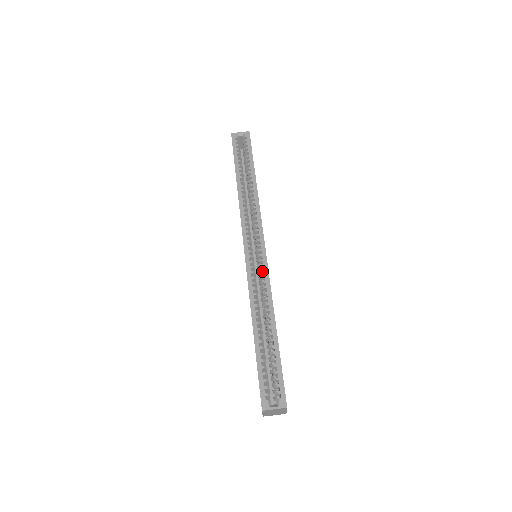
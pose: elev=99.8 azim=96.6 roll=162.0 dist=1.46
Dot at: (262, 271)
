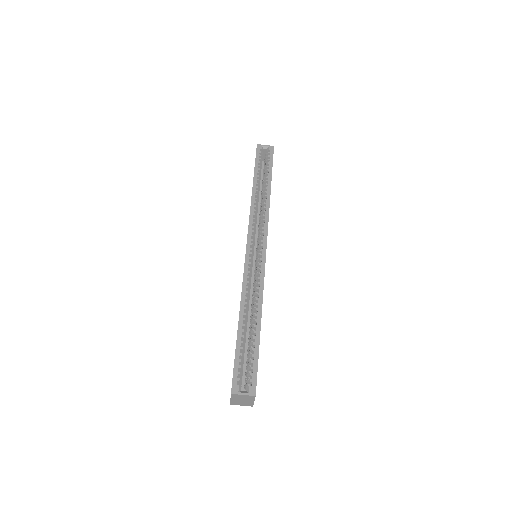
Dot at: (259, 268)
